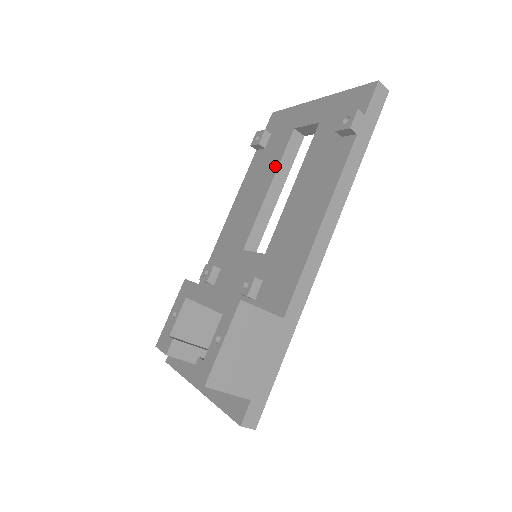
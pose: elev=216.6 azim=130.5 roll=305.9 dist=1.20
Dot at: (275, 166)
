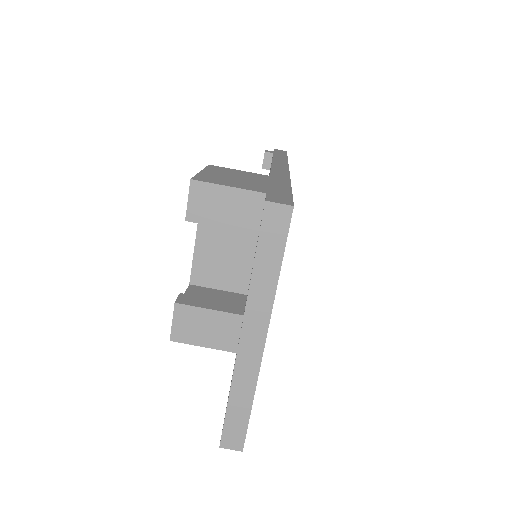
Dot at: occluded
